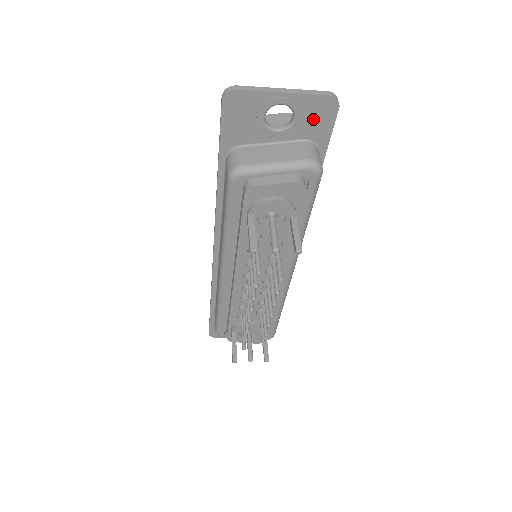
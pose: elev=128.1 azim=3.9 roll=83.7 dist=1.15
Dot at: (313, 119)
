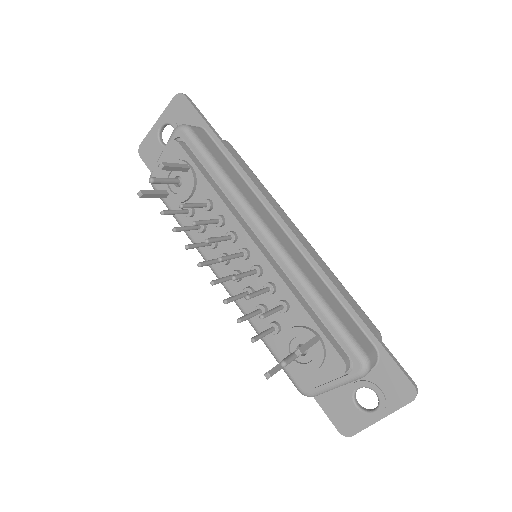
Dot at: (181, 116)
